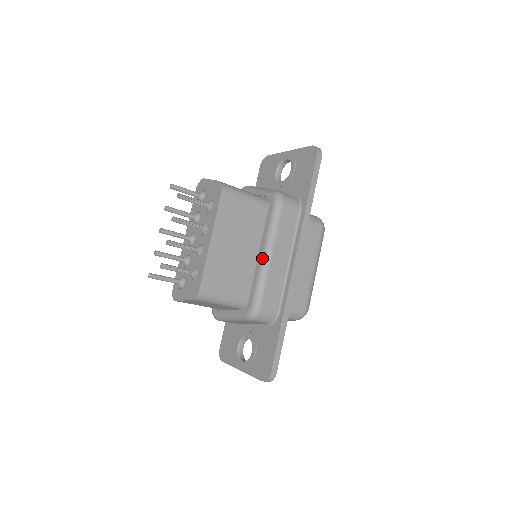
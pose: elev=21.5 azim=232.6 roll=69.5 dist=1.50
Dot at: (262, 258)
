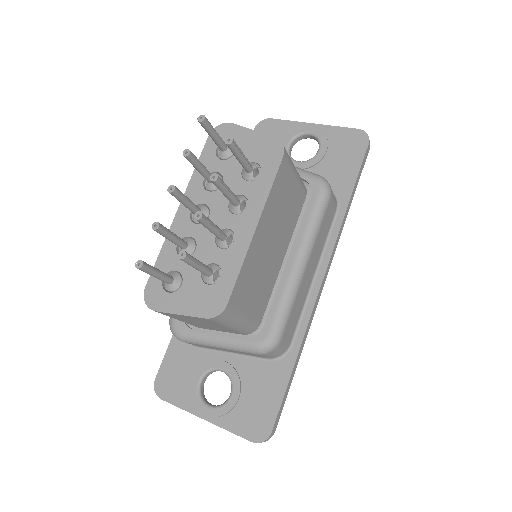
Dot at: (294, 266)
